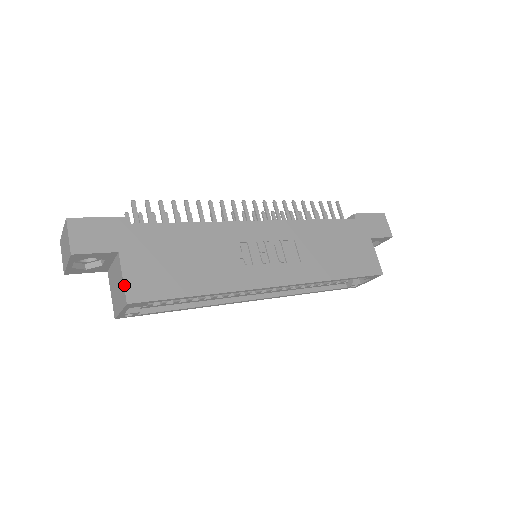
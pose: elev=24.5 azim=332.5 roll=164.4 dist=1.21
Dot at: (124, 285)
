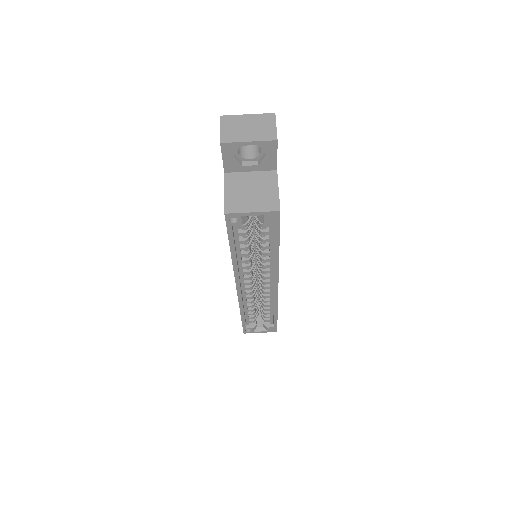
Dot at: occluded
